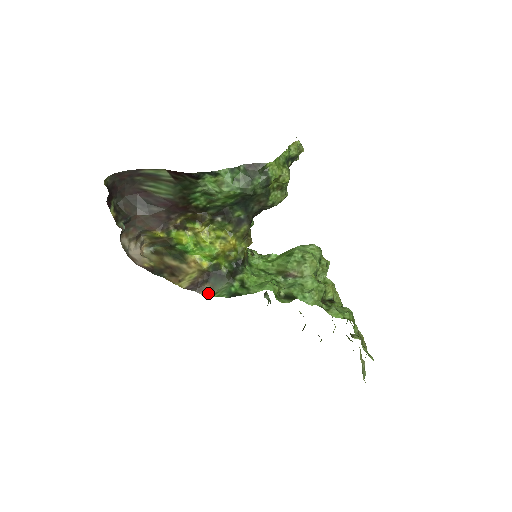
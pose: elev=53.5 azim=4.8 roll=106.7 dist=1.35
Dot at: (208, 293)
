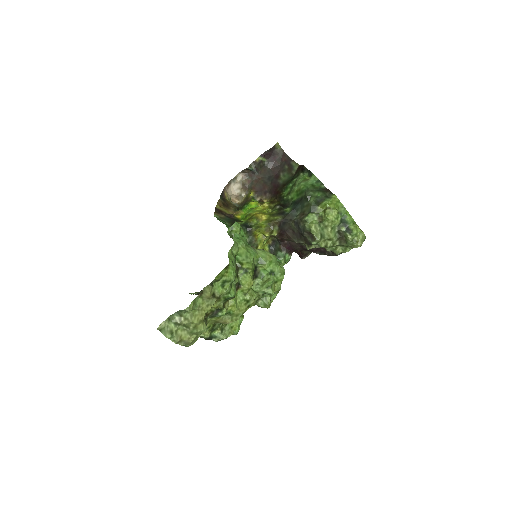
Dot at: (217, 216)
